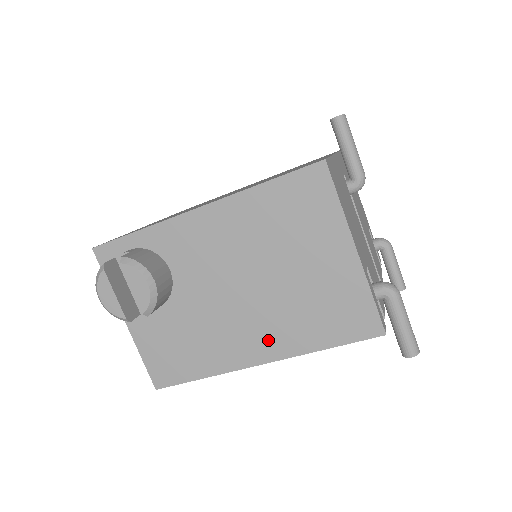
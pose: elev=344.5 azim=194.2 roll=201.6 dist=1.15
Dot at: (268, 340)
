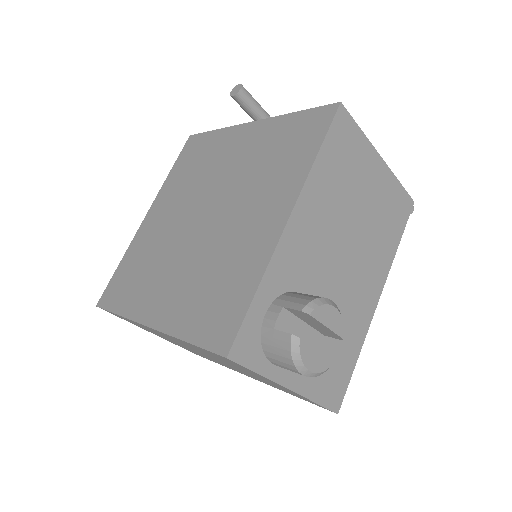
Dot at: (374, 277)
